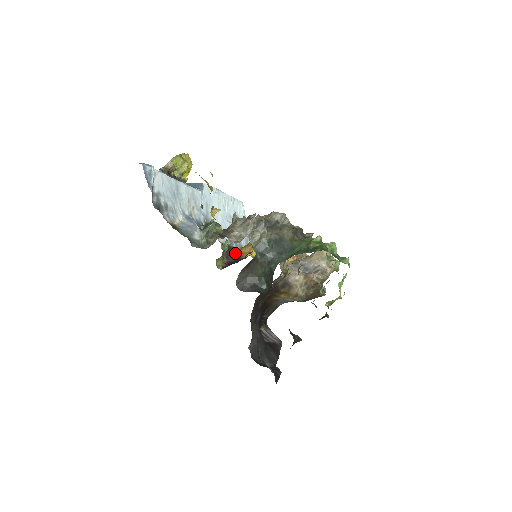
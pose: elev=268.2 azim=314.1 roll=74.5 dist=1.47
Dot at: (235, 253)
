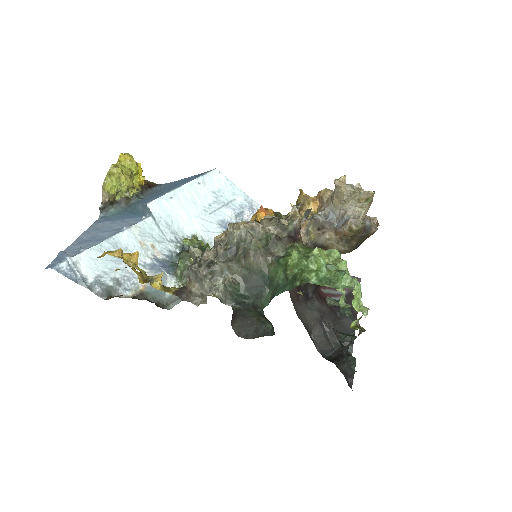
Dot at: occluded
